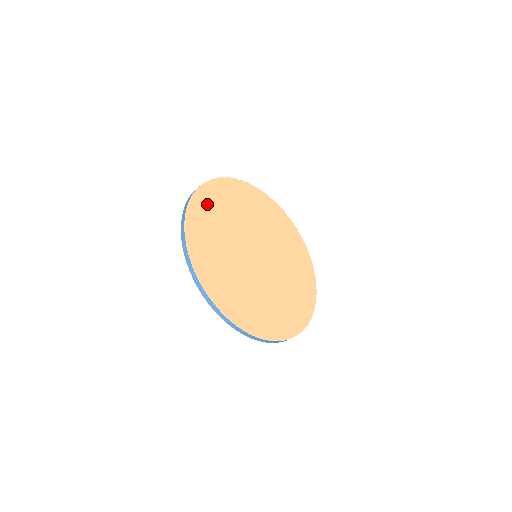
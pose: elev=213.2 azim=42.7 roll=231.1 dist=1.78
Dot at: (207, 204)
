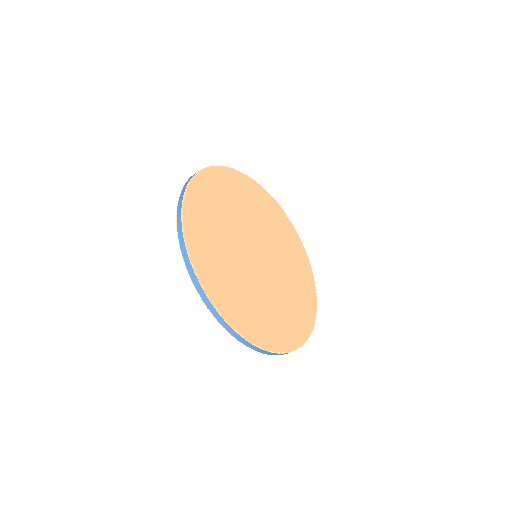
Dot at: (211, 187)
